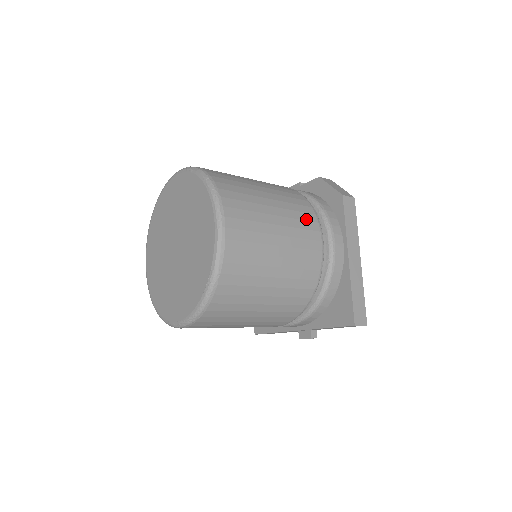
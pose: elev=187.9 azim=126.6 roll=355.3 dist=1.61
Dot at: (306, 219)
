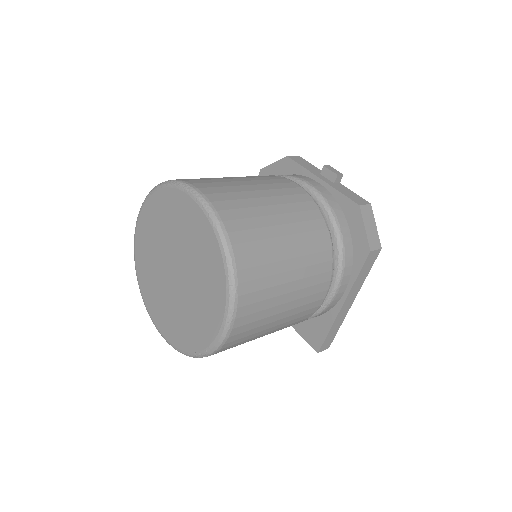
Dot at: (320, 282)
